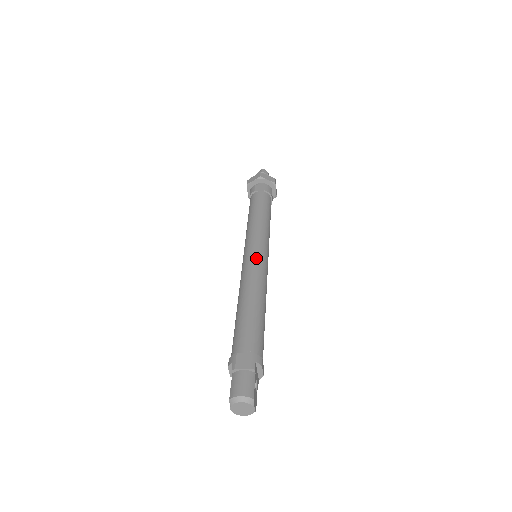
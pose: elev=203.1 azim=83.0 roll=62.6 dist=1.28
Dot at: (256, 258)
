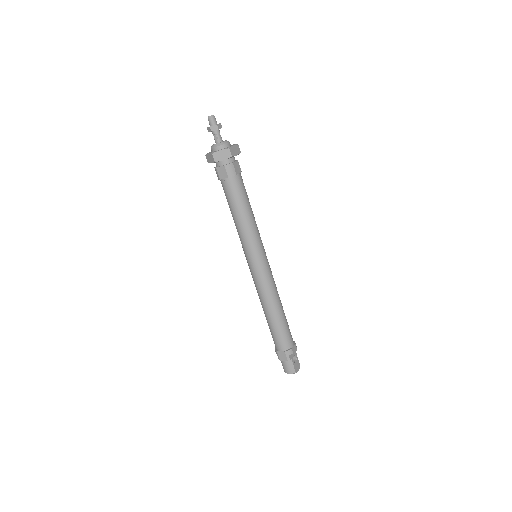
Dot at: (257, 274)
